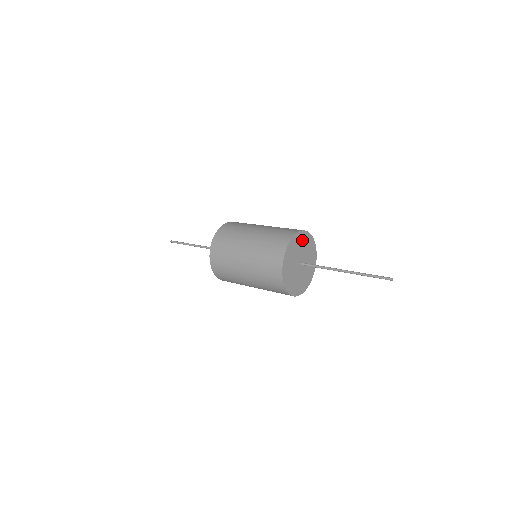
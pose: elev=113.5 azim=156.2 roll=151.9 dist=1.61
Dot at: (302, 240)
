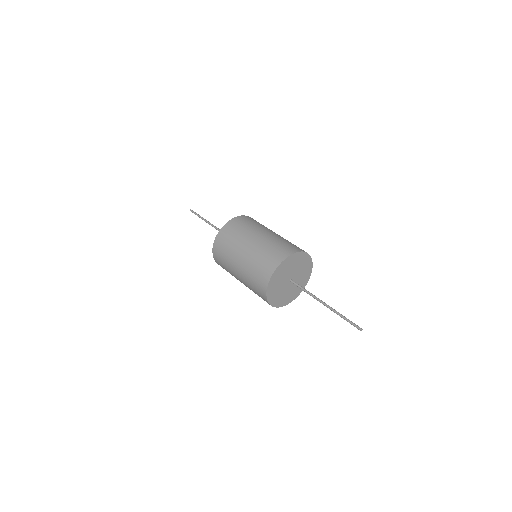
Dot at: (300, 260)
